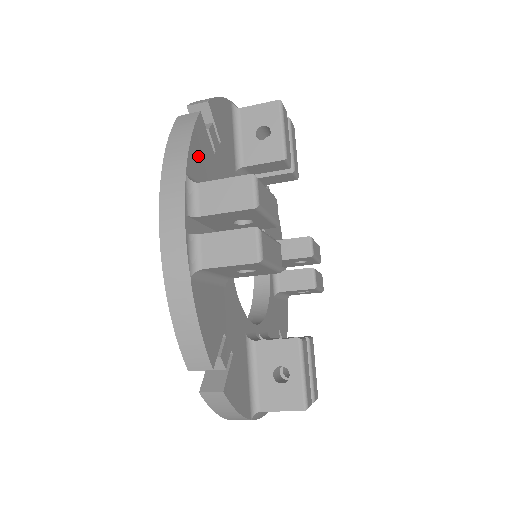
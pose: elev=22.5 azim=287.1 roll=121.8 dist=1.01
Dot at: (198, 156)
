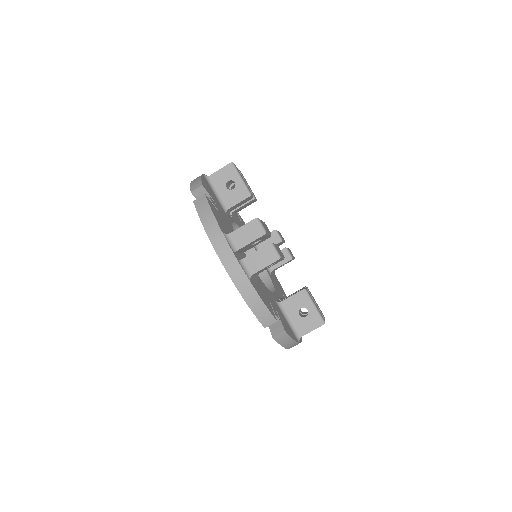
Dot at: (218, 219)
